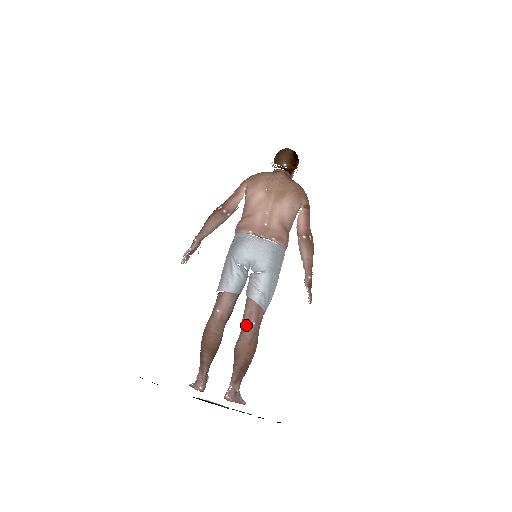
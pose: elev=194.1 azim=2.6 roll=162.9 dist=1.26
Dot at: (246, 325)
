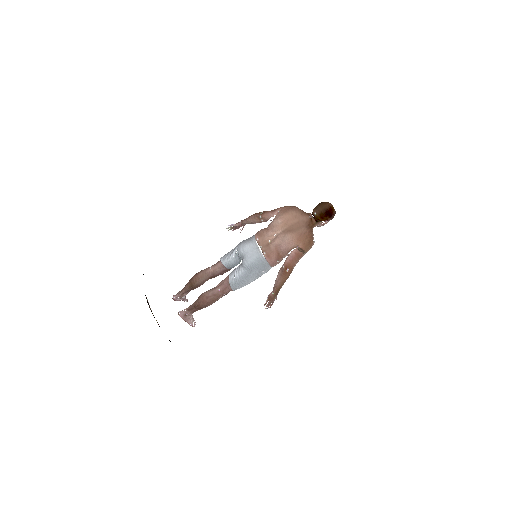
Dot at: (216, 287)
